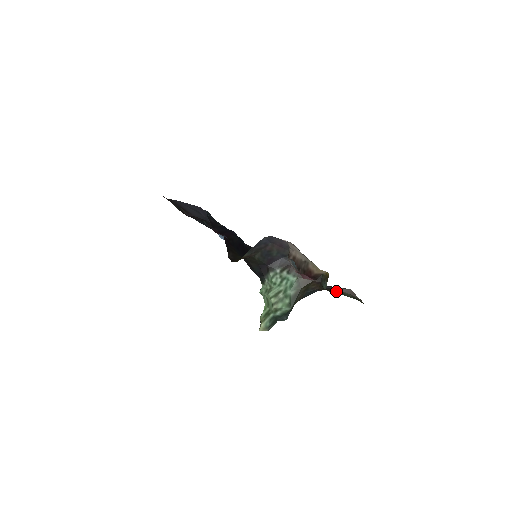
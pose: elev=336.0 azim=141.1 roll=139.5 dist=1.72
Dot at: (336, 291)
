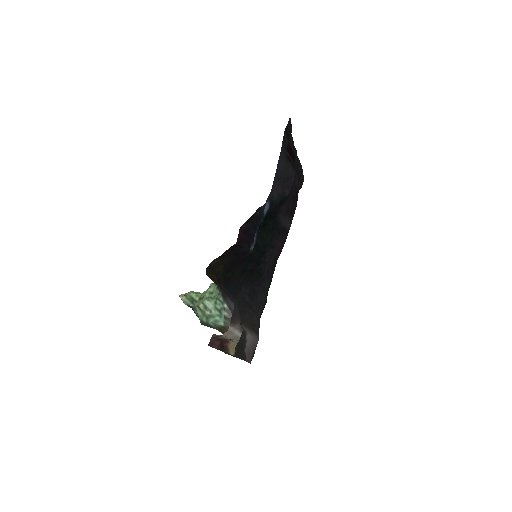
Dot at: occluded
